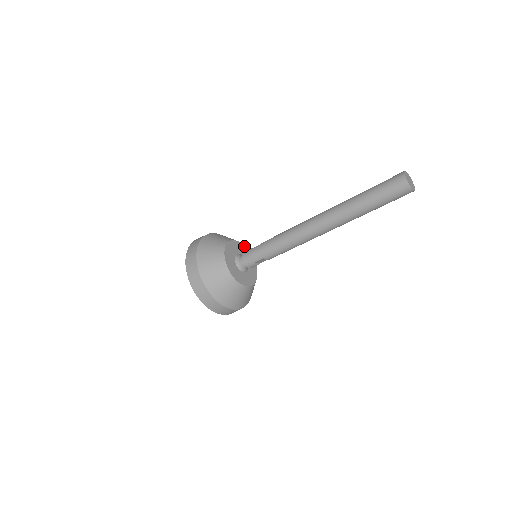
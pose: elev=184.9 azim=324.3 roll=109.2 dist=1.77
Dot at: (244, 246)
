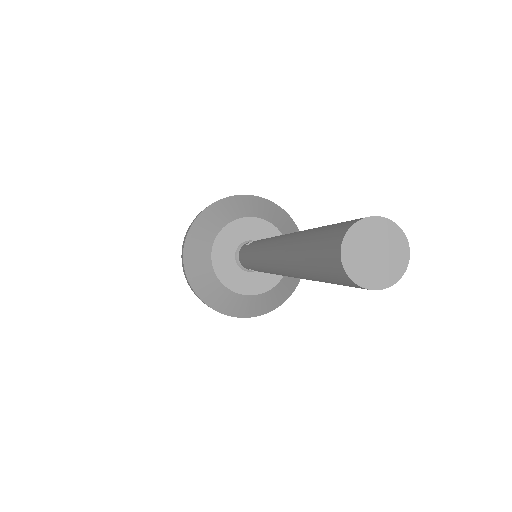
Dot at: (266, 222)
